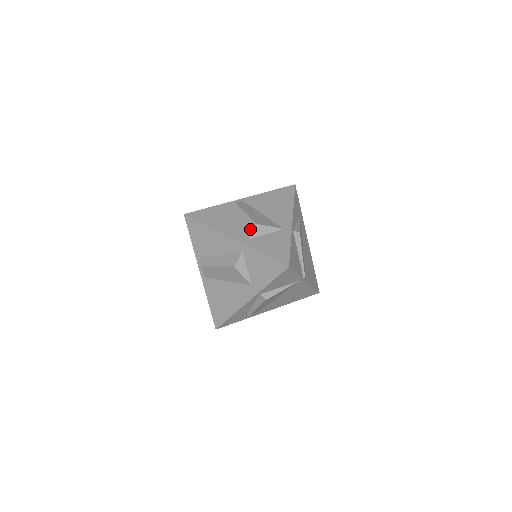
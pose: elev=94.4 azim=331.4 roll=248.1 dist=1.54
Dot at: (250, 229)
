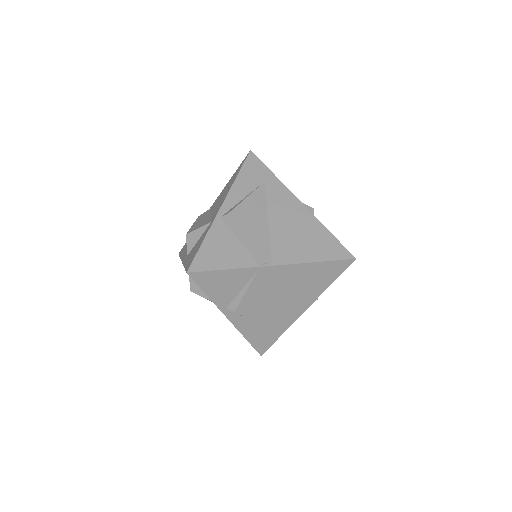
Dot at: (187, 243)
